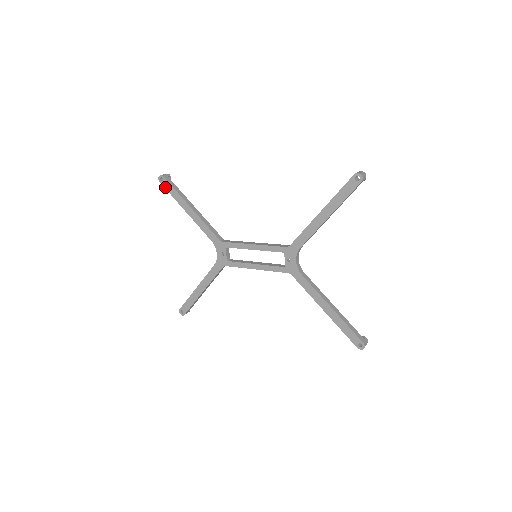
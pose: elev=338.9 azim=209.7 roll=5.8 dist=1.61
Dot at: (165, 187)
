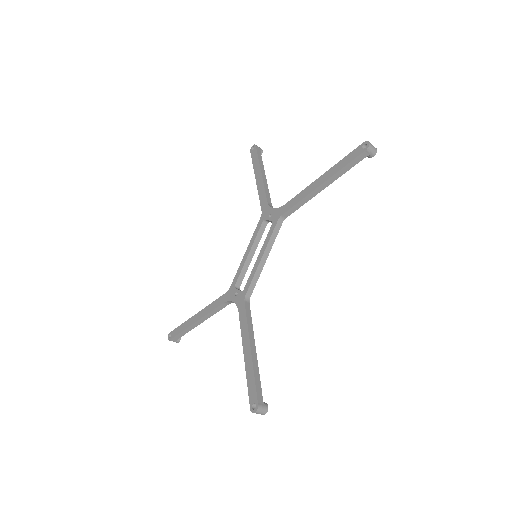
Dot at: (175, 336)
